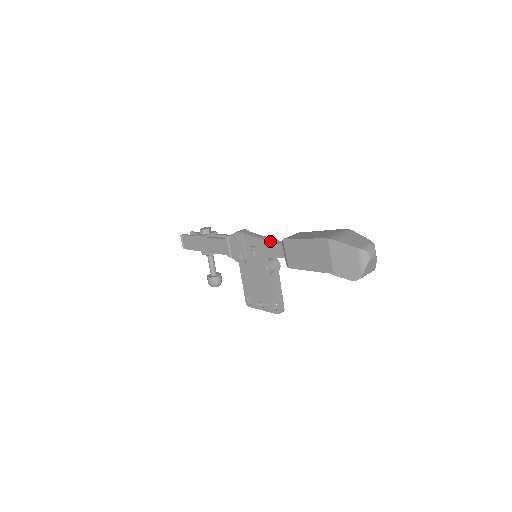
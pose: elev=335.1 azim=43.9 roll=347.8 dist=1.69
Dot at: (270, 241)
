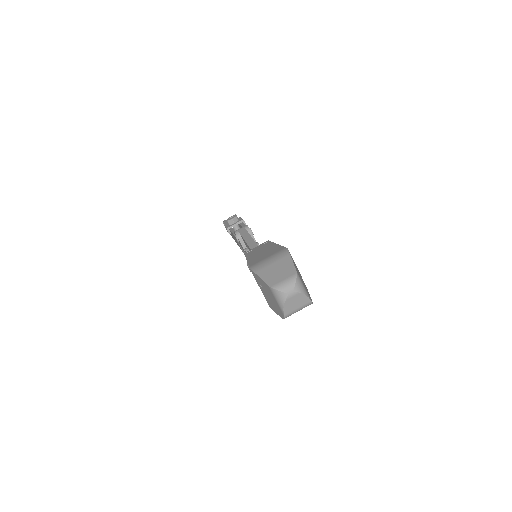
Dot at: occluded
